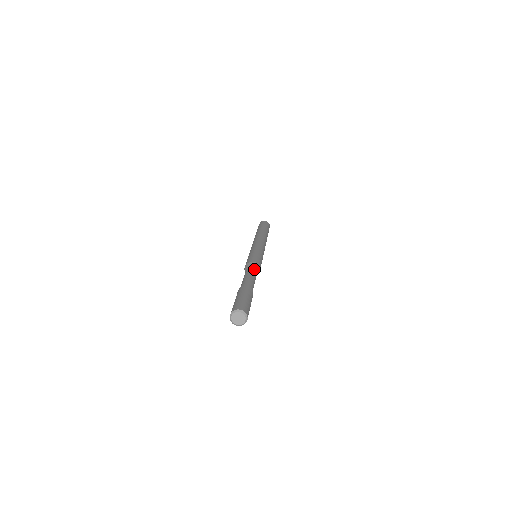
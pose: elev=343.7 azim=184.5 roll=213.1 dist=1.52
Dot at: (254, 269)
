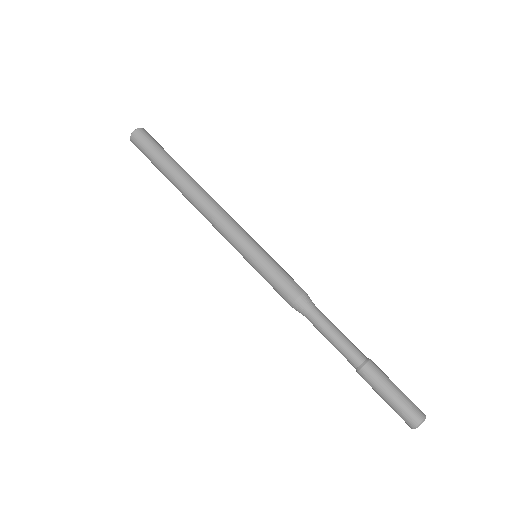
Dot at: (317, 308)
